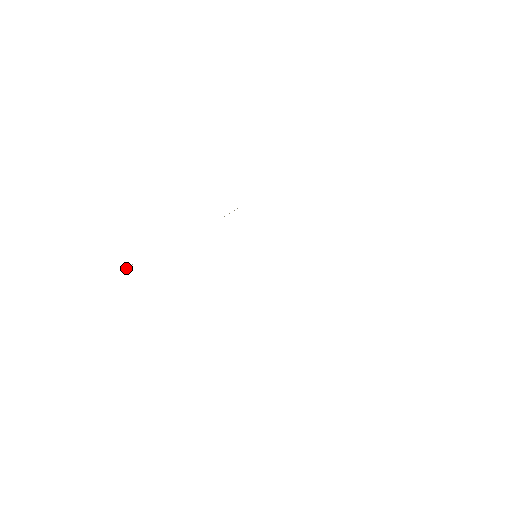
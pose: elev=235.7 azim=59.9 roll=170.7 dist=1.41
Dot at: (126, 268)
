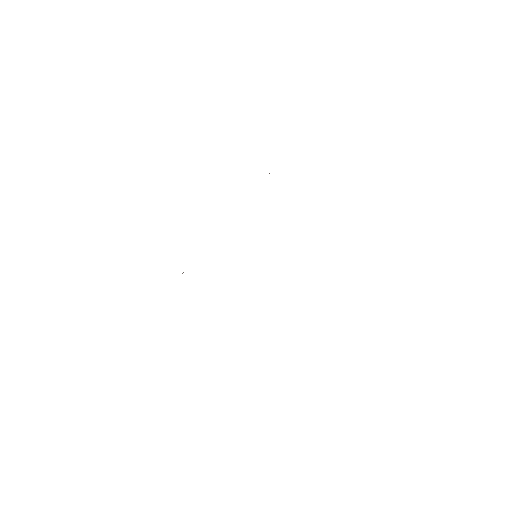
Dot at: occluded
